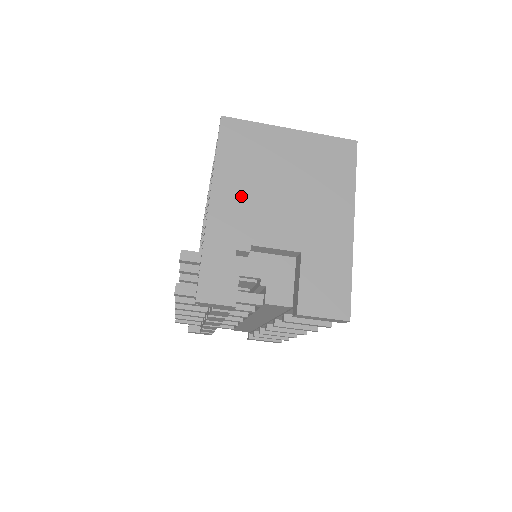
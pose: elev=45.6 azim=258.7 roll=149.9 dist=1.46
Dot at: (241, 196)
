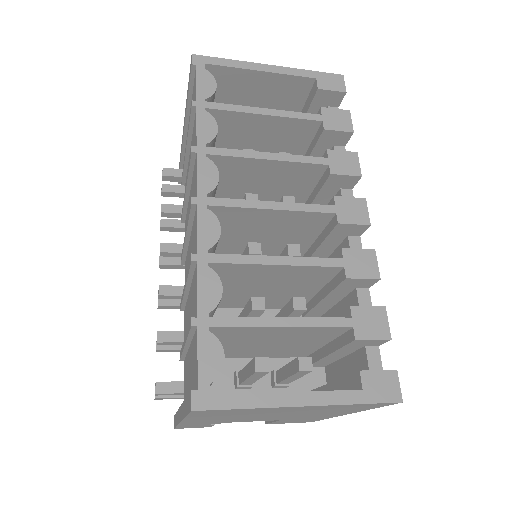
Dot at: (219, 419)
